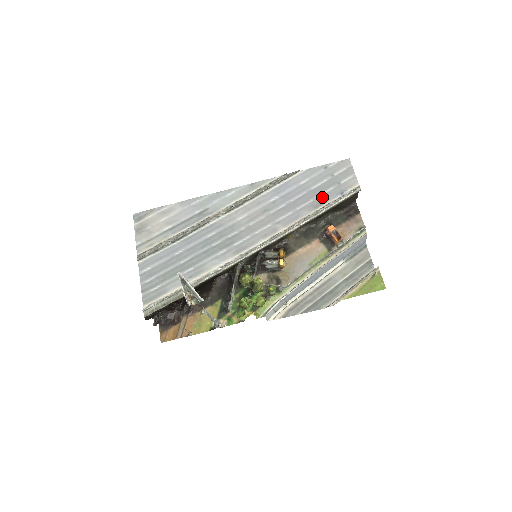
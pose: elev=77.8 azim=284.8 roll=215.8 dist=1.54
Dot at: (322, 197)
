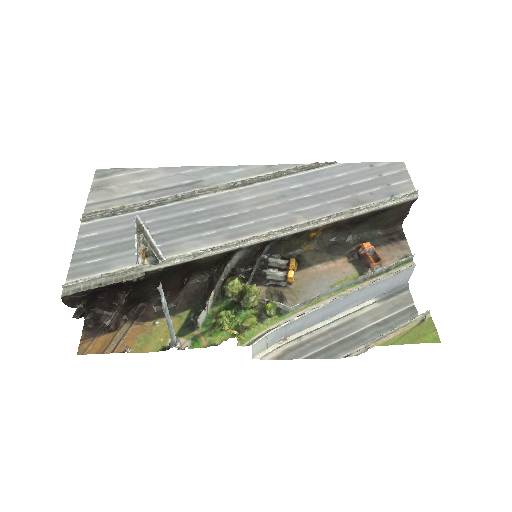
Dot at: (364, 195)
